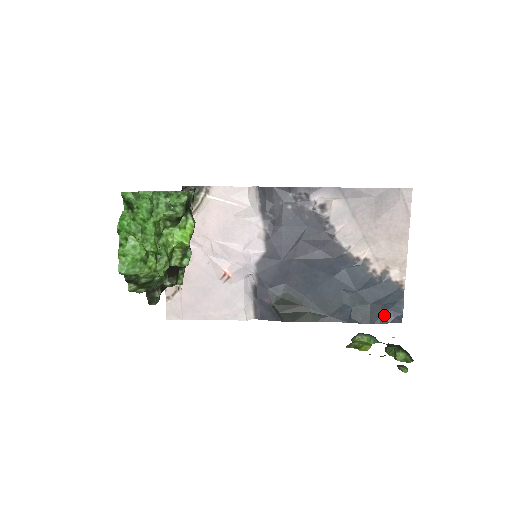
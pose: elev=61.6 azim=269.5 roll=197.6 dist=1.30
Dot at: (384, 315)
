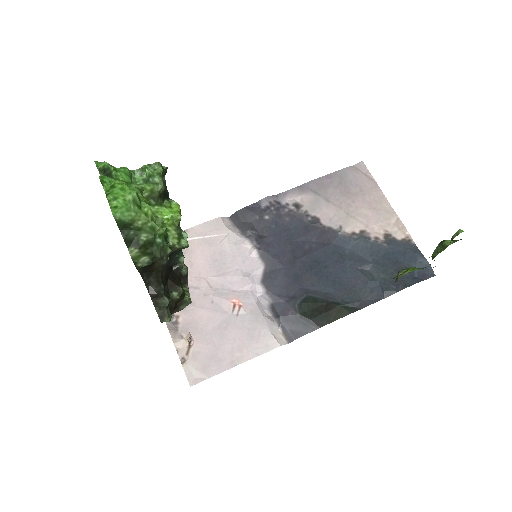
Dot at: (414, 276)
